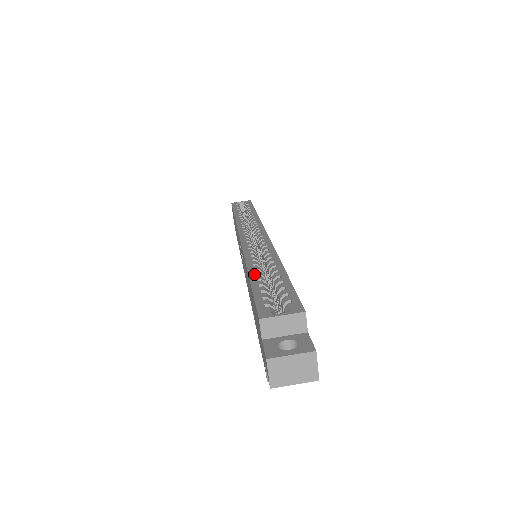
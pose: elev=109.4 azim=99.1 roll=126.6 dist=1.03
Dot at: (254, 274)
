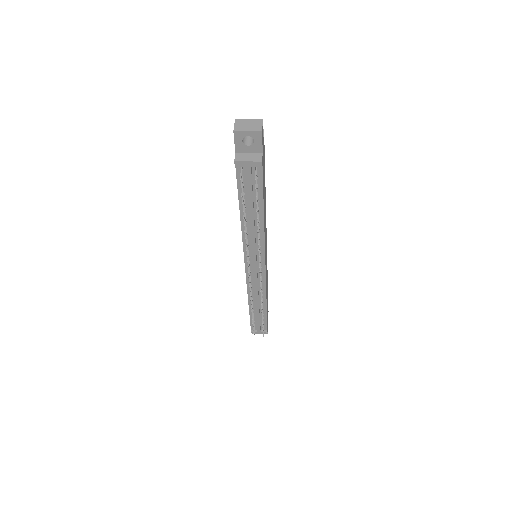
Dot at: occluded
